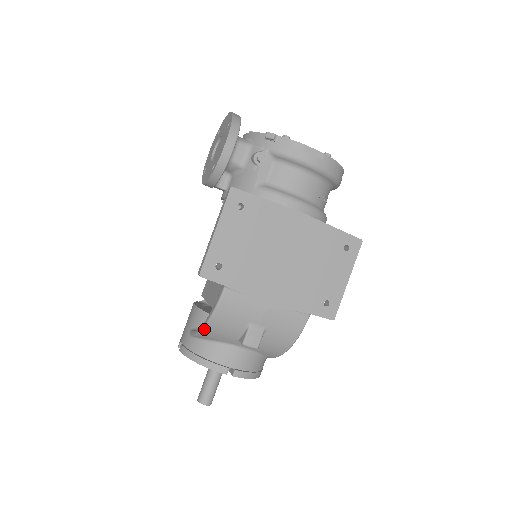
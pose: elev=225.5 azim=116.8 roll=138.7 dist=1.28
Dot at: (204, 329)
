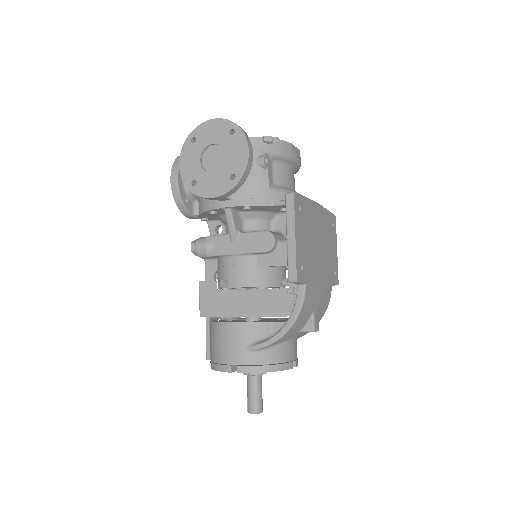
Dot at: (286, 334)
